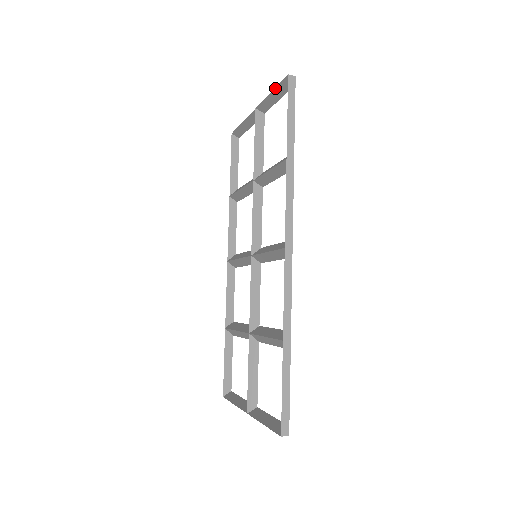
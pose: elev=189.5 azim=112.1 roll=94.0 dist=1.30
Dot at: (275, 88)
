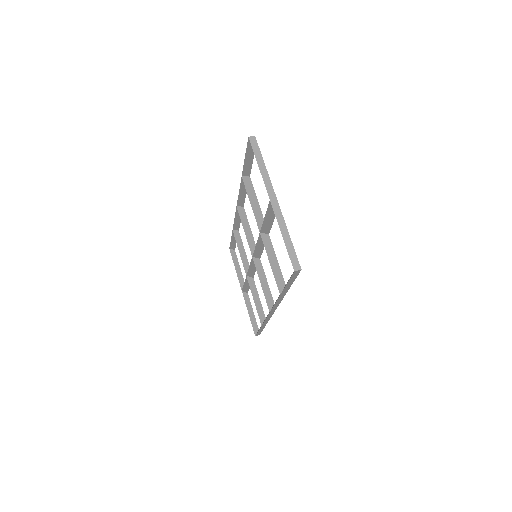
Dot at: (285, 245)
